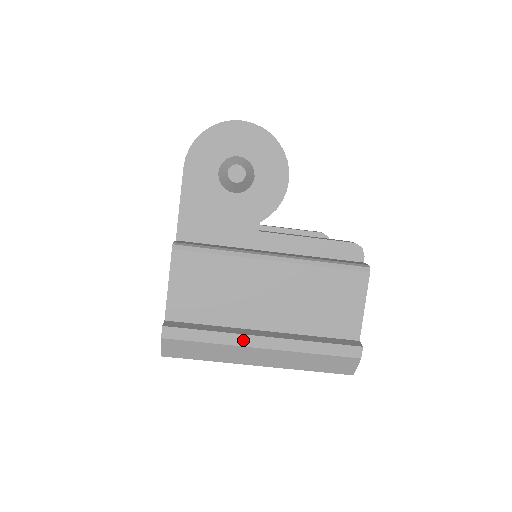
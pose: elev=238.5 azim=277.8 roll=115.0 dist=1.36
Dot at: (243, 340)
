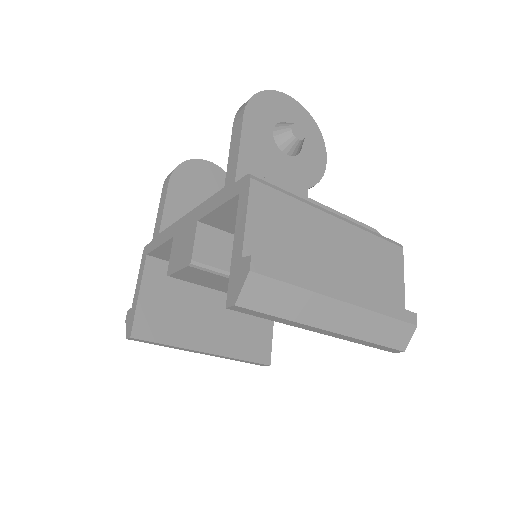
Dot at: (328, 289)
